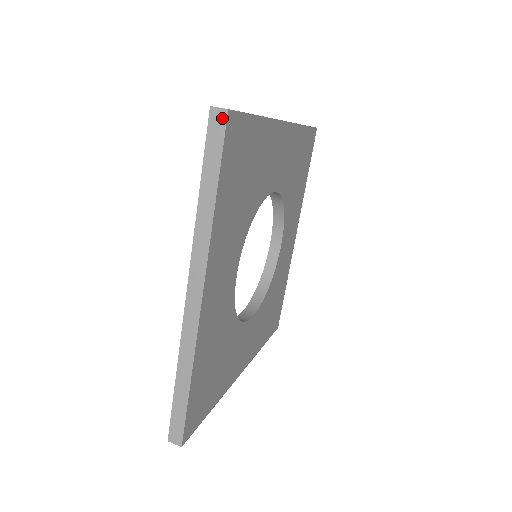
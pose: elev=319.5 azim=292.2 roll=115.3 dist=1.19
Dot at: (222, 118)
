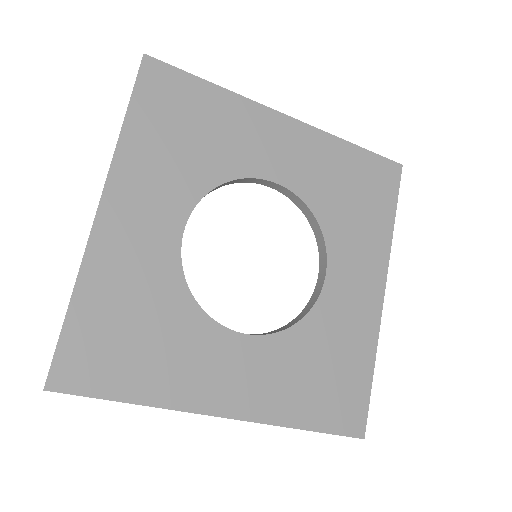
Dot at: (141, 62)
